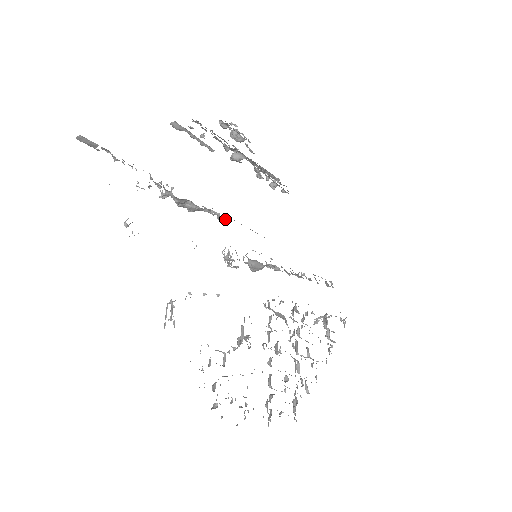
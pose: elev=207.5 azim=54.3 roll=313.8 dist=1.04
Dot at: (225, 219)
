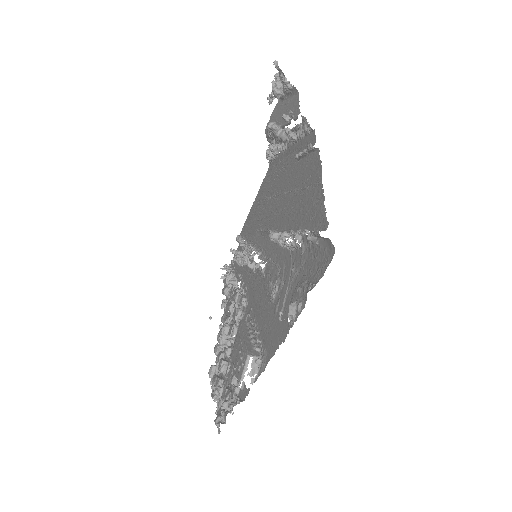
Dot at: occluded
